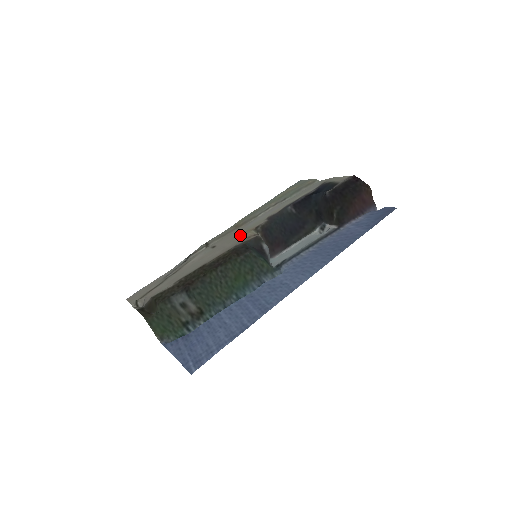
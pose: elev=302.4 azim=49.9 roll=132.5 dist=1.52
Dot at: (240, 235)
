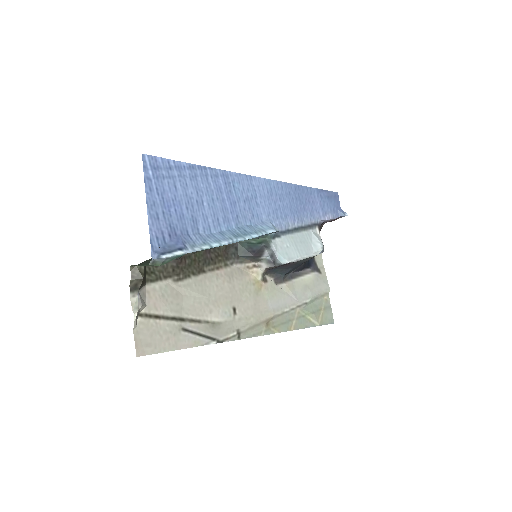
Dot at: (252, 289)
